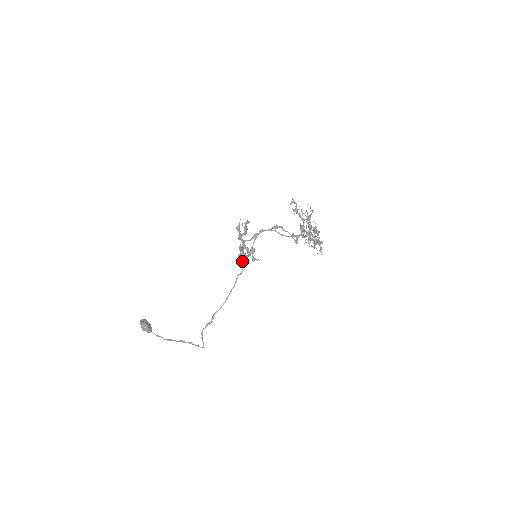
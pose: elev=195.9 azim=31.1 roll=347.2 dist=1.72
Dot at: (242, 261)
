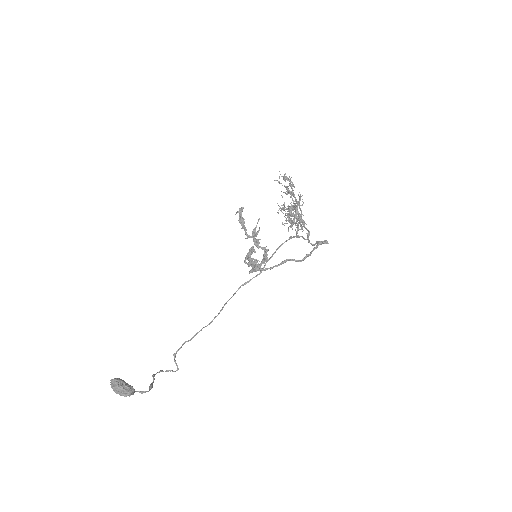
Dot at: (254, 271)
